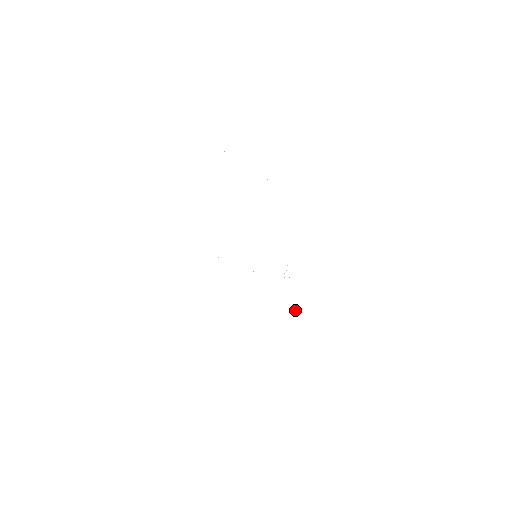
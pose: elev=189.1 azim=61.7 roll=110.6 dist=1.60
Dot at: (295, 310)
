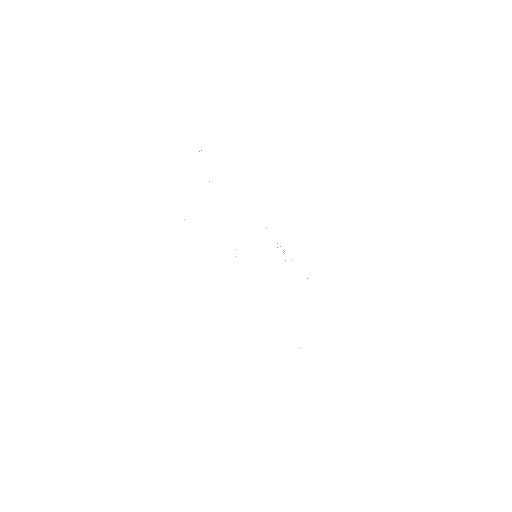
Dot at: occluded
